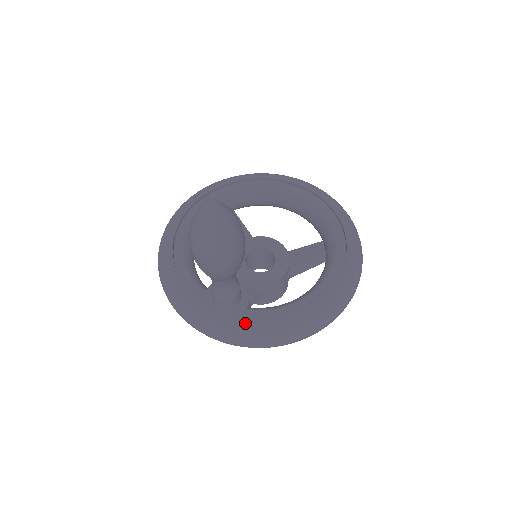
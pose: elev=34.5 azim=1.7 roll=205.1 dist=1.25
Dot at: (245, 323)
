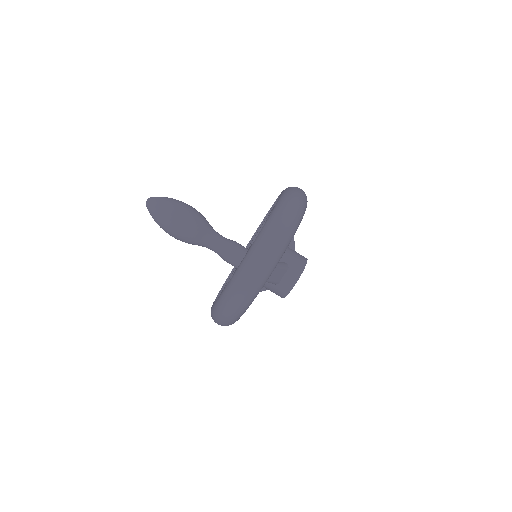
Dot at: (254, 242)
